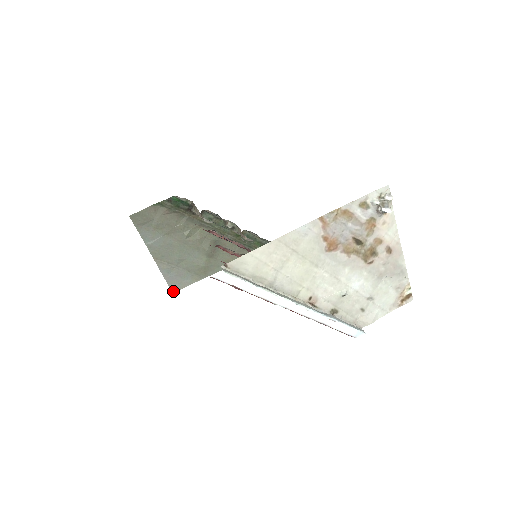
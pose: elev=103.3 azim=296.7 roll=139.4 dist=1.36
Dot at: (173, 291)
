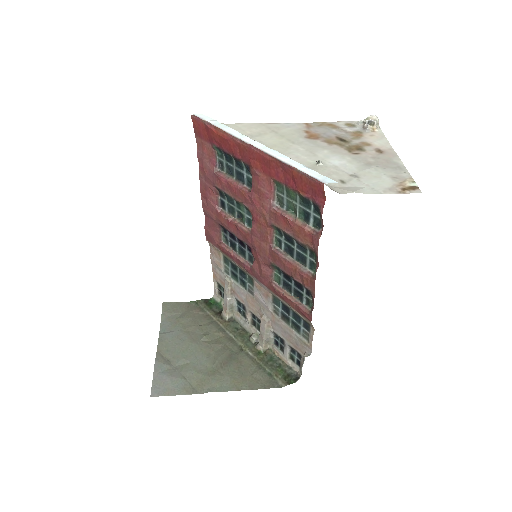
Dot at: (152, 395)
